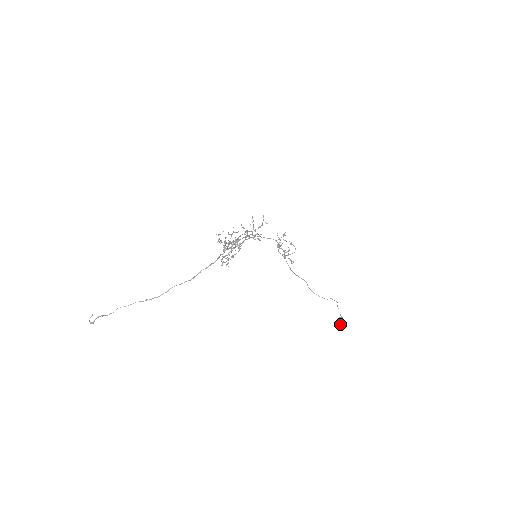
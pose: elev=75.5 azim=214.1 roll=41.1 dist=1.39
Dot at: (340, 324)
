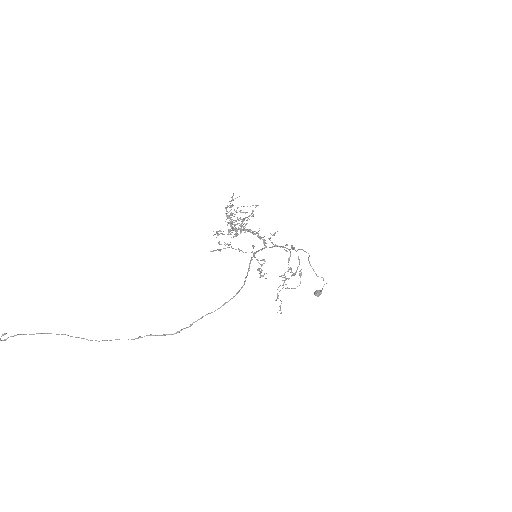
Dot at: (315, 295)
